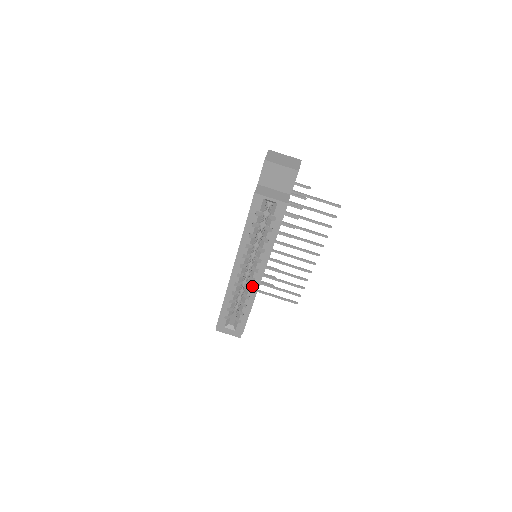
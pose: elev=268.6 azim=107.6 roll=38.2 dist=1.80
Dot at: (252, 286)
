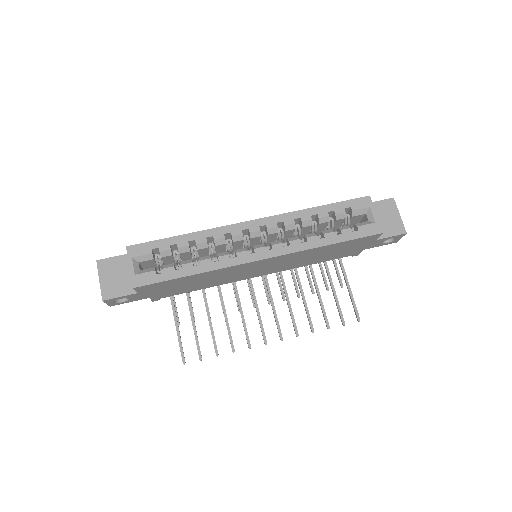
Dot at: (239, 255)
